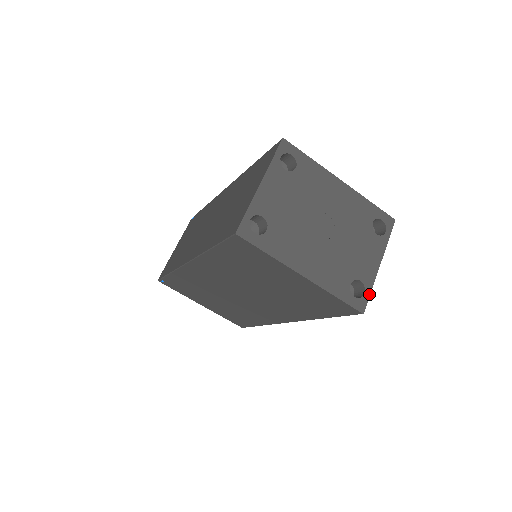
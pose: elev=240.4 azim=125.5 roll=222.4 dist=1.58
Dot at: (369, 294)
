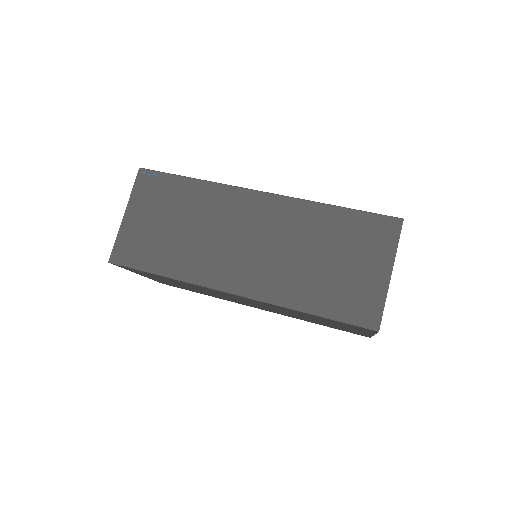
Dot at: occluded
